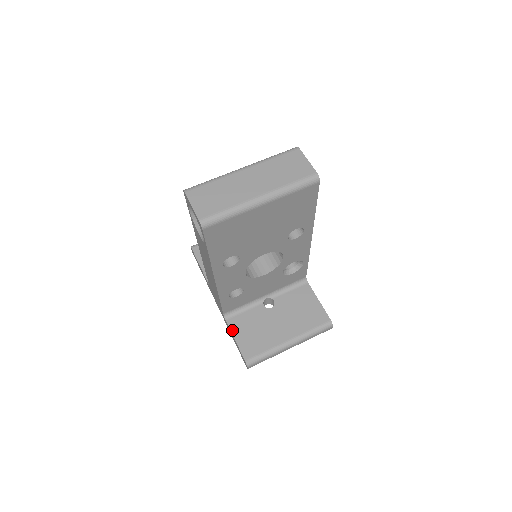
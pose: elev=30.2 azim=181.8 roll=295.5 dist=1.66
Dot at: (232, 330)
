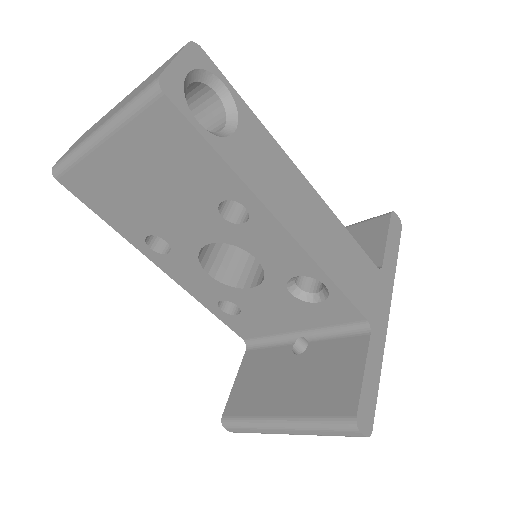
Dot at: (241, 366)
